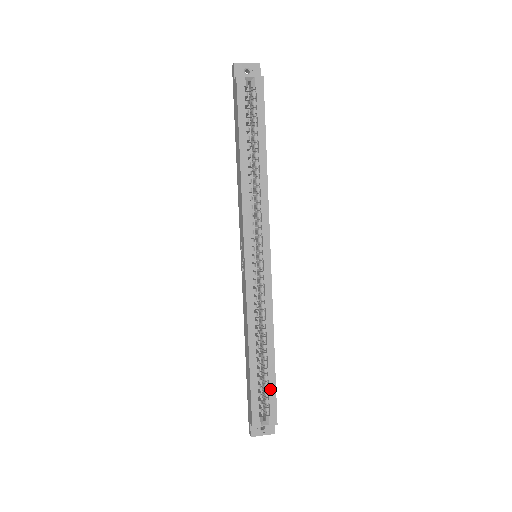
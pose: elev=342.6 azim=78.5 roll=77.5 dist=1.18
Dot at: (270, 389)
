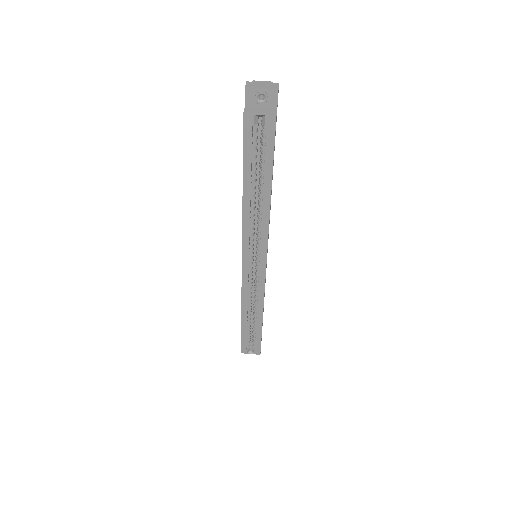
Dot at: (257, 338)
